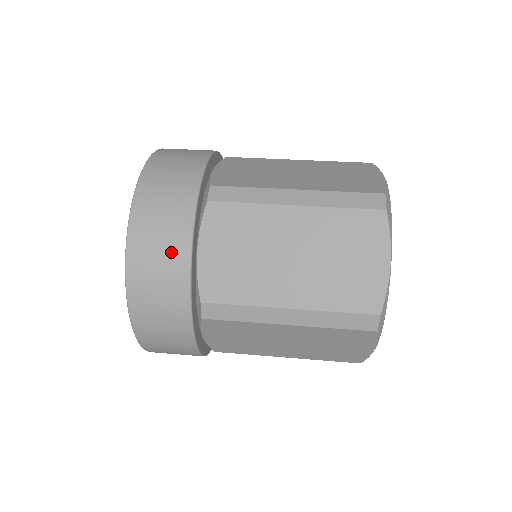
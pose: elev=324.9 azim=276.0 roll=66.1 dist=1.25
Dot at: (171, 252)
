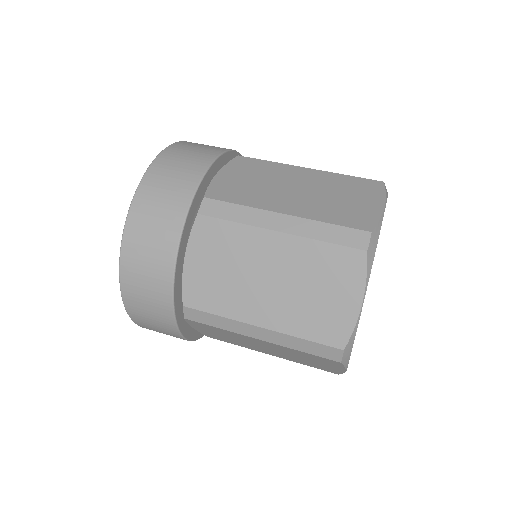
Dot at: (197, 158)
